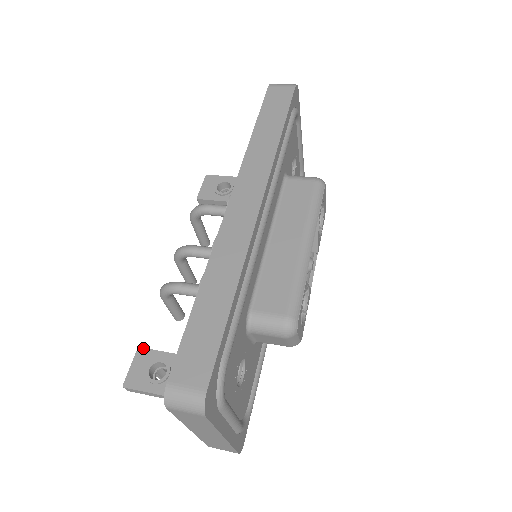
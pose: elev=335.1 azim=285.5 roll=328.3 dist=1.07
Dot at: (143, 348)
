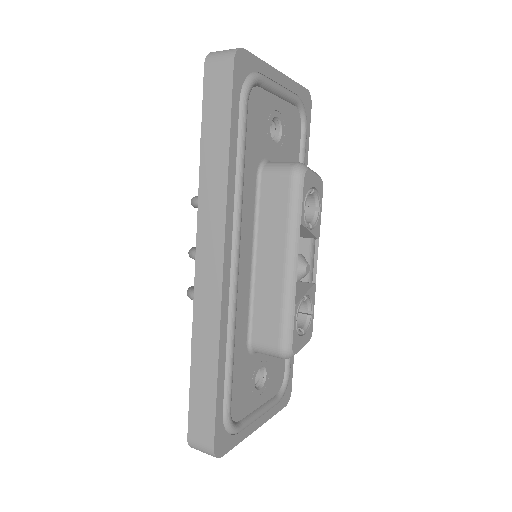
Dot at: occluded
